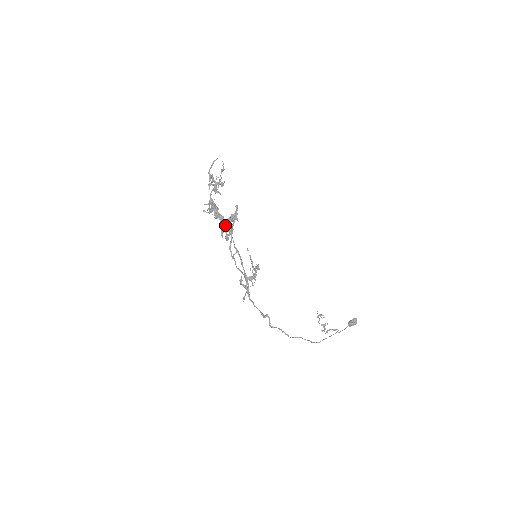
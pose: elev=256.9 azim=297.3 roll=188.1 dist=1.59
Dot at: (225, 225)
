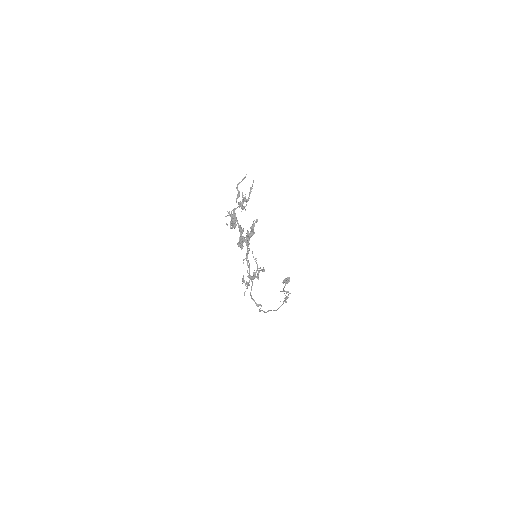
Dot at: (244, 237)
